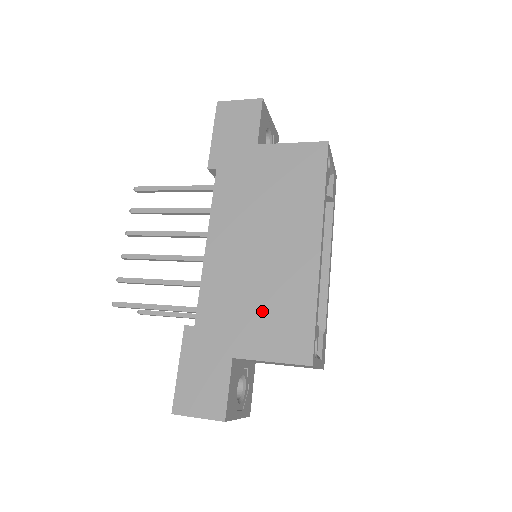
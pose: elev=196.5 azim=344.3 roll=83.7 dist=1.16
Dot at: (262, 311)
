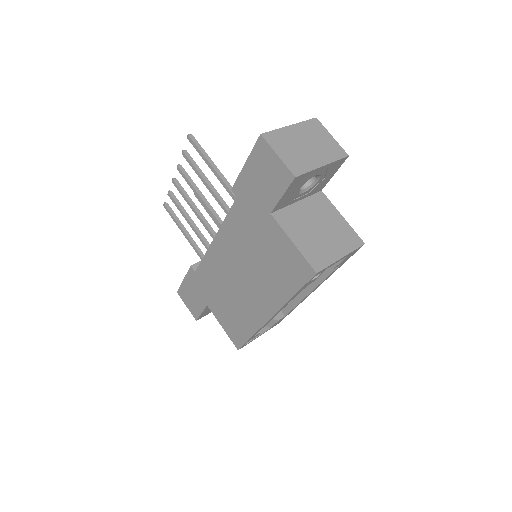
Dot at: (227, 306)
